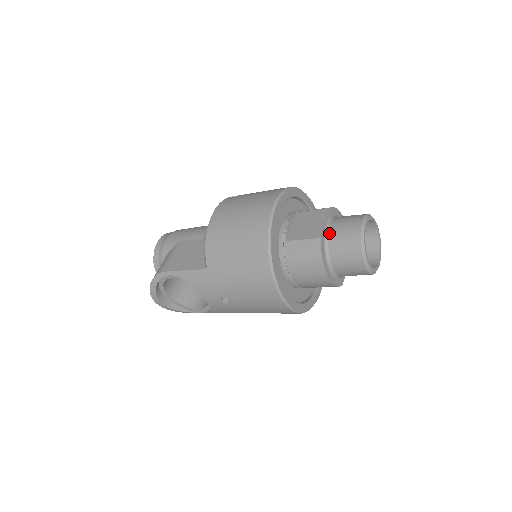
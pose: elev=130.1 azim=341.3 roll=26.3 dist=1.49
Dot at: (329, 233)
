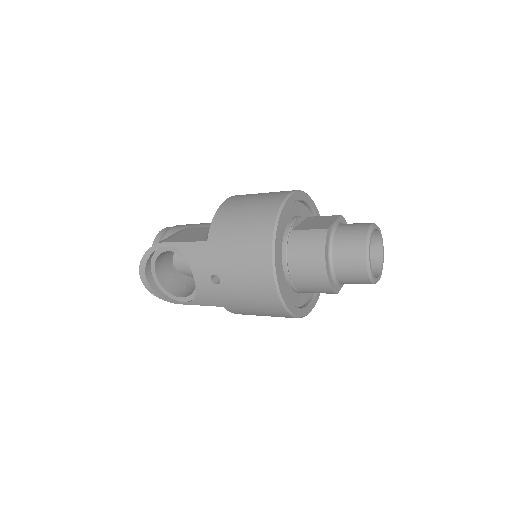
Dot at: (336, 230)
